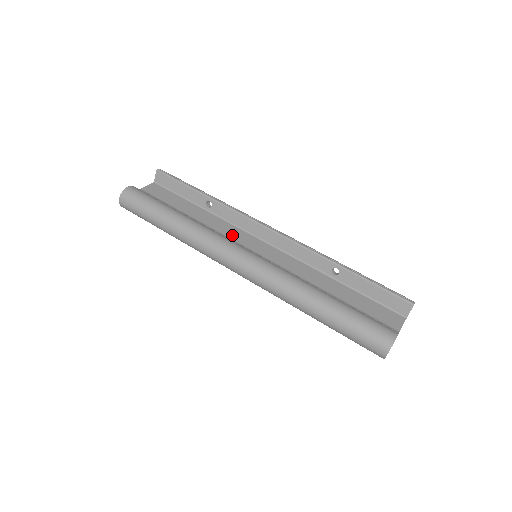
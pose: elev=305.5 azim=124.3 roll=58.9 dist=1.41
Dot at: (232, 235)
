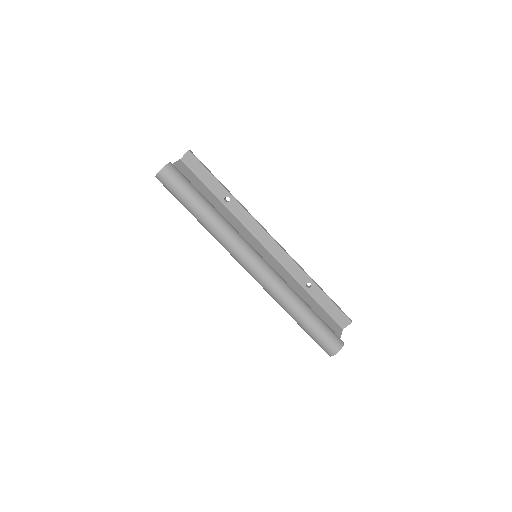
Dot at: (243, 234)
